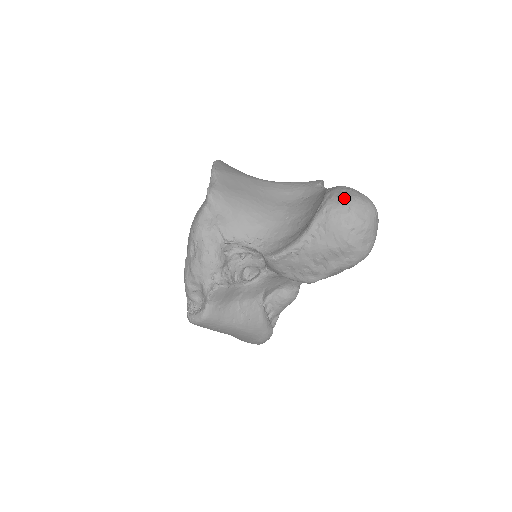
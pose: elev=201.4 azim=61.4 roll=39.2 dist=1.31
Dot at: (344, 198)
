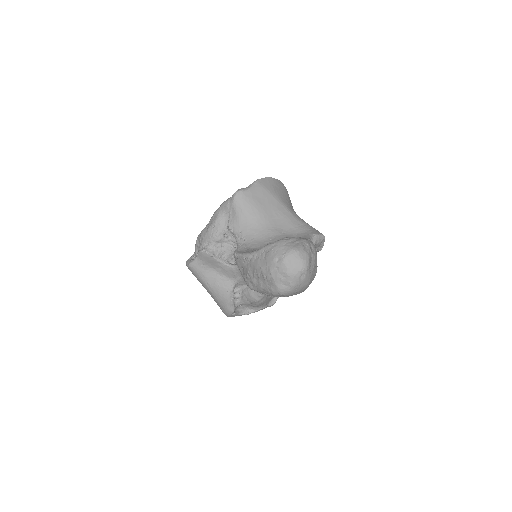
Dot at: (290, 245)
